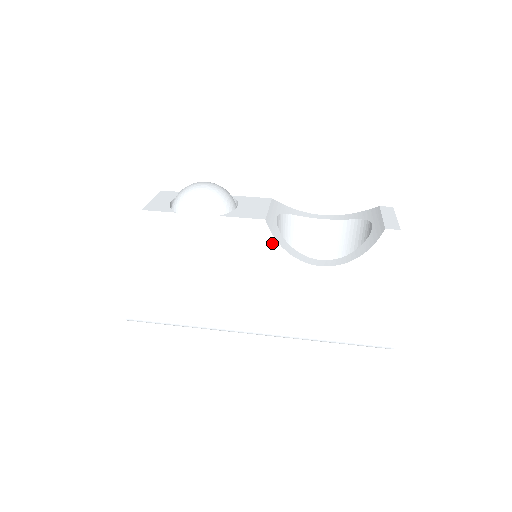
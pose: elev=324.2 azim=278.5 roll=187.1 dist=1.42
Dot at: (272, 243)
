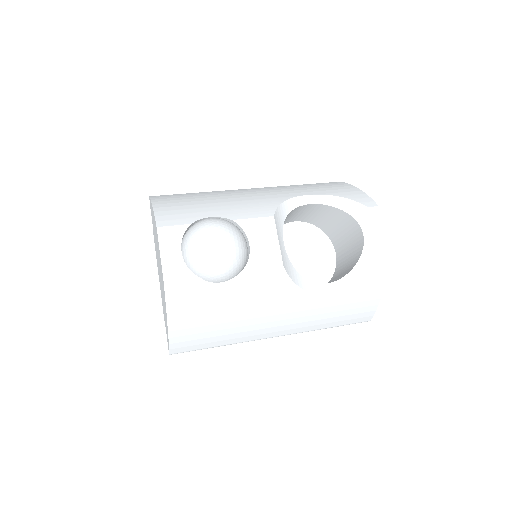
Dot at: (291, 286)
